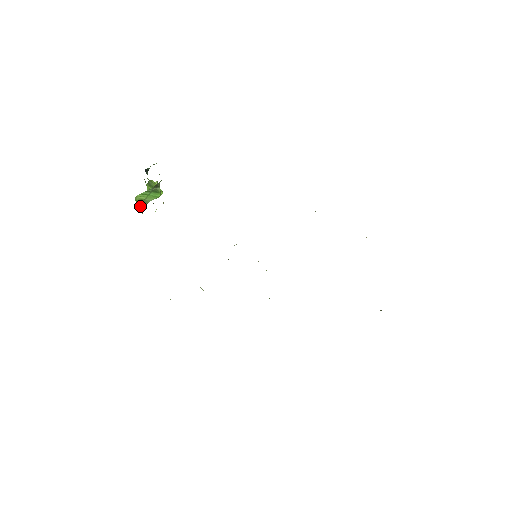
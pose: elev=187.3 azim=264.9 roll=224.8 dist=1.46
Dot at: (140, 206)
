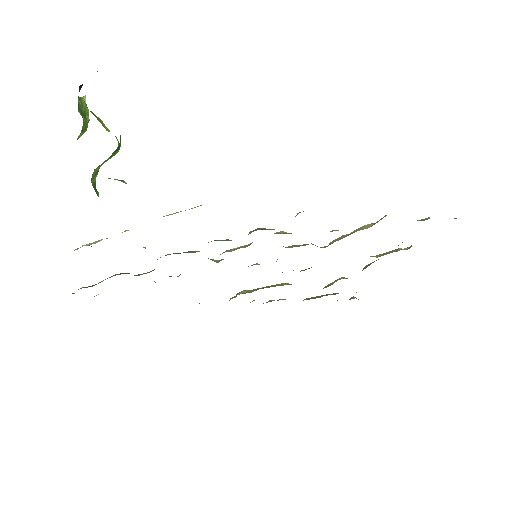
Dot at: (94, 185)
